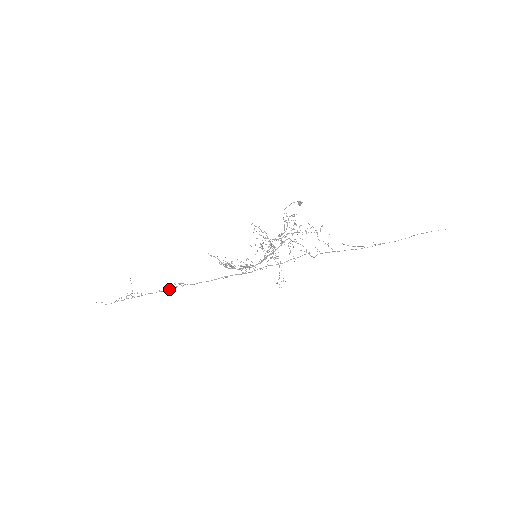
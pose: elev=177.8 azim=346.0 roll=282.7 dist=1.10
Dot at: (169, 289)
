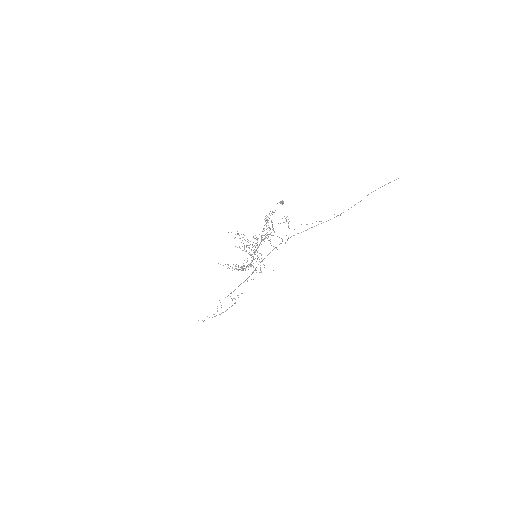
Dot at: occluded
